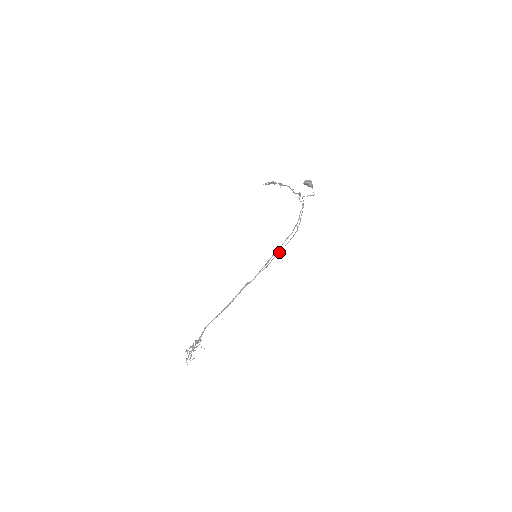
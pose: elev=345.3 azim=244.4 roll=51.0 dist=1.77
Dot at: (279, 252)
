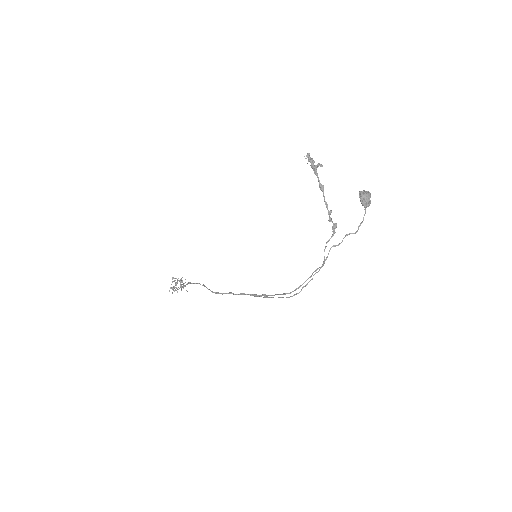
Dot at: (271, 297)
